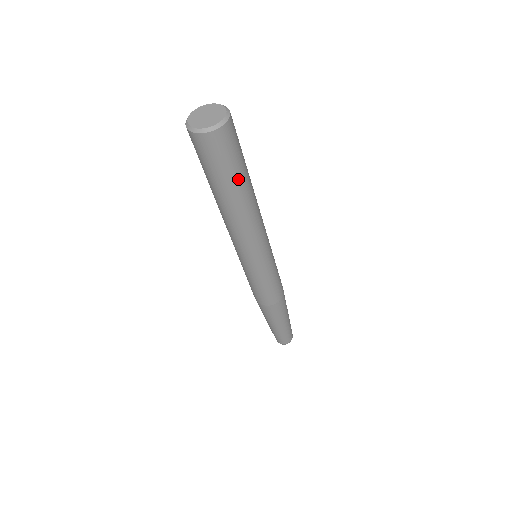
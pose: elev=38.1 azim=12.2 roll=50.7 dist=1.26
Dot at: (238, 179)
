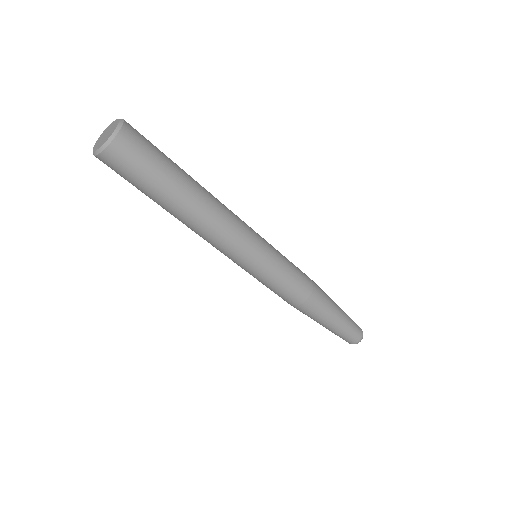
Dot at: (167, 185)
